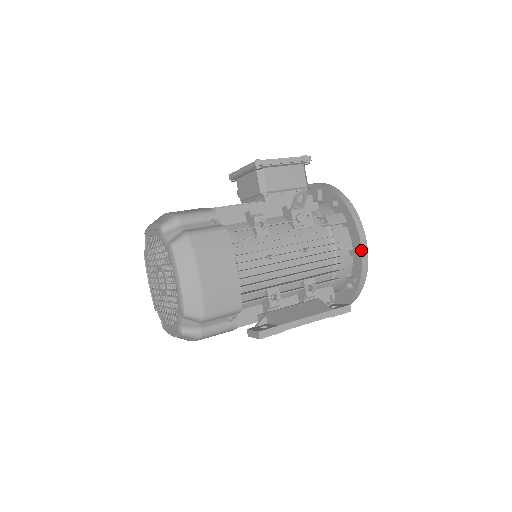
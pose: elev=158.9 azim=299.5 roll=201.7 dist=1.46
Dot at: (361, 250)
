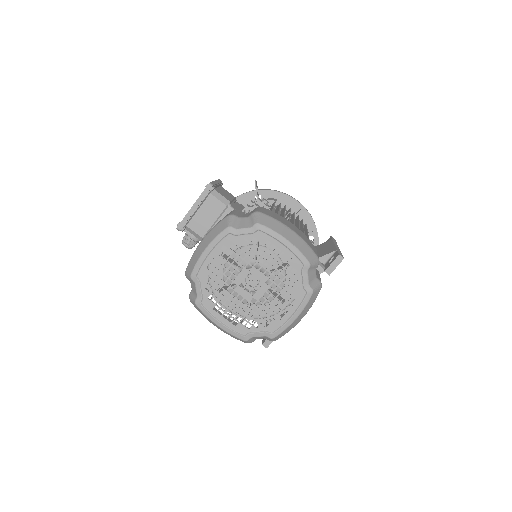
Dot at: (302, 206)
